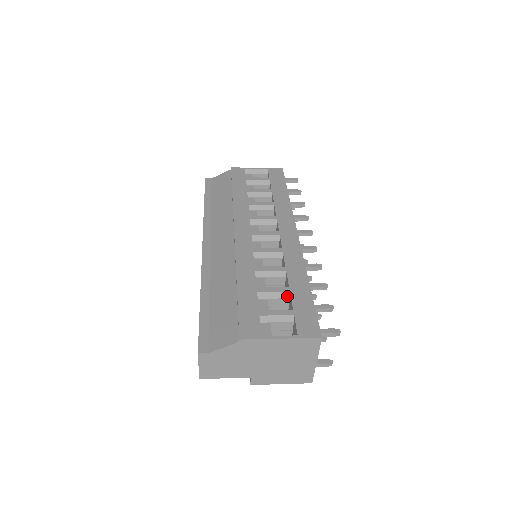
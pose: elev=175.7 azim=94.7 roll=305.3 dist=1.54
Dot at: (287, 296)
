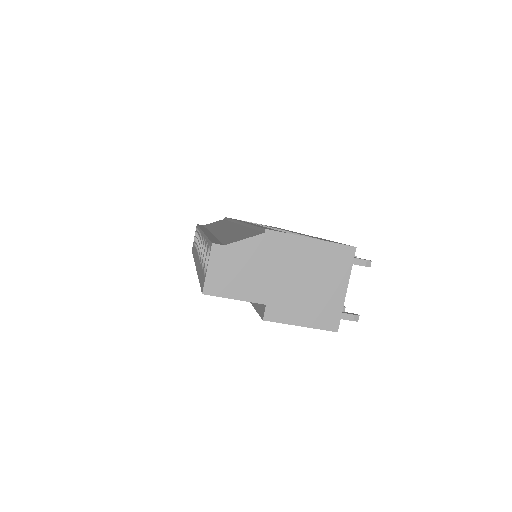
Dot at: occluded
